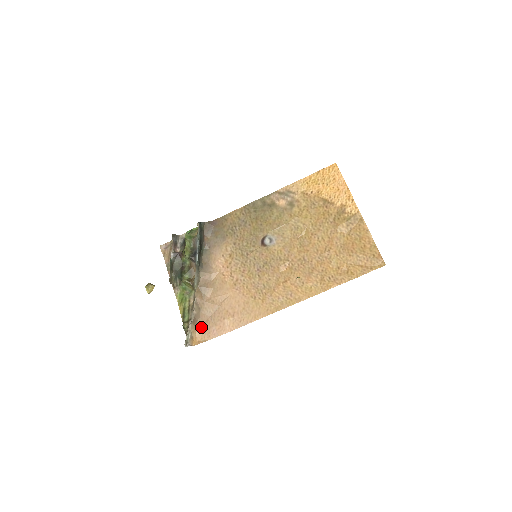
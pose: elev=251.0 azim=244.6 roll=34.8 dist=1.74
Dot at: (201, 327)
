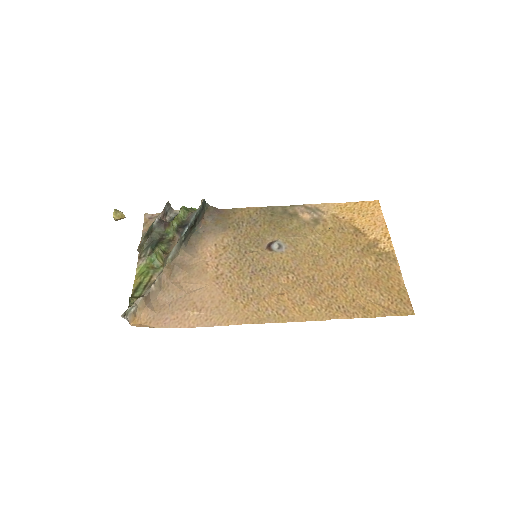
Dot at: (152, 309)
